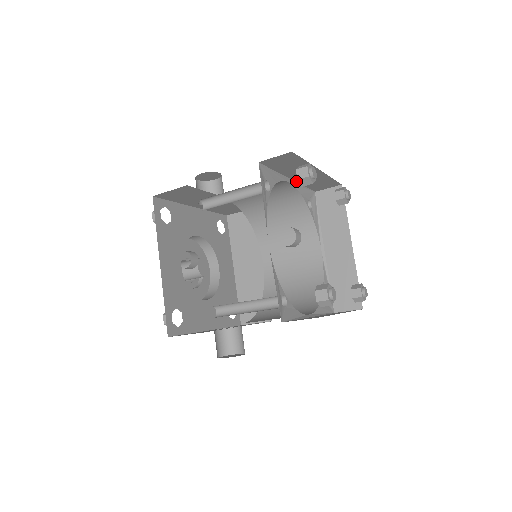
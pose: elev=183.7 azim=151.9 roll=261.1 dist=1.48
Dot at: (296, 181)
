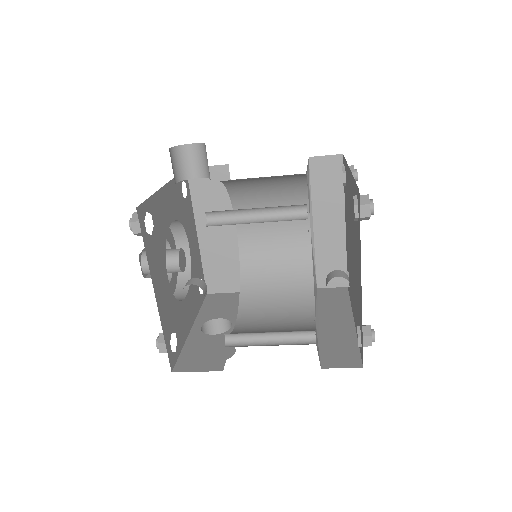
Dot at: occluded
